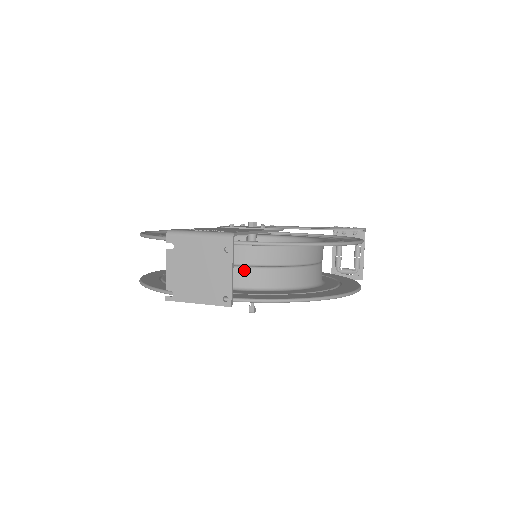
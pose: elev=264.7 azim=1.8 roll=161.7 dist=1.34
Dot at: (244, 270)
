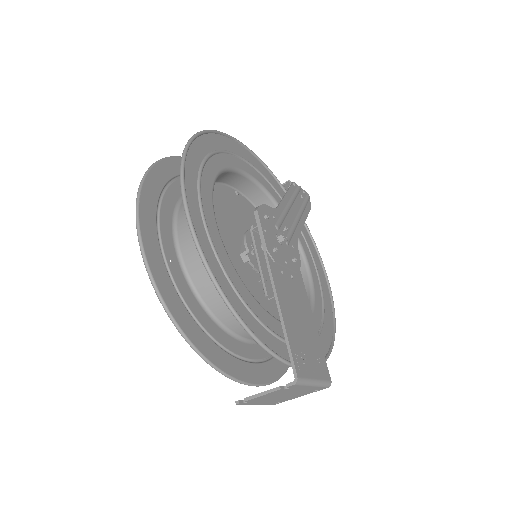
Dot at: occluded
